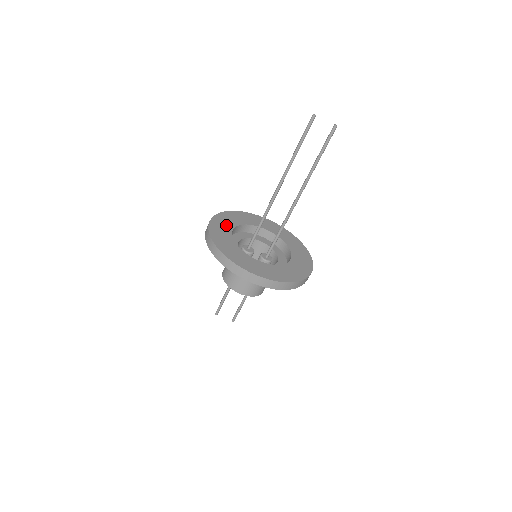
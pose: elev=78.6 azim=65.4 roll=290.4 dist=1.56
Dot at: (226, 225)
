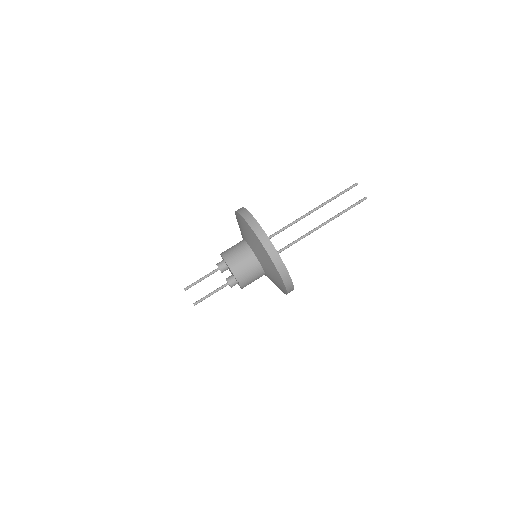
Dot at: occluded
